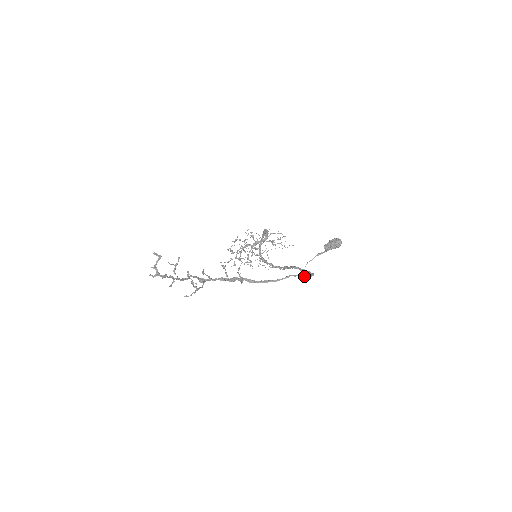
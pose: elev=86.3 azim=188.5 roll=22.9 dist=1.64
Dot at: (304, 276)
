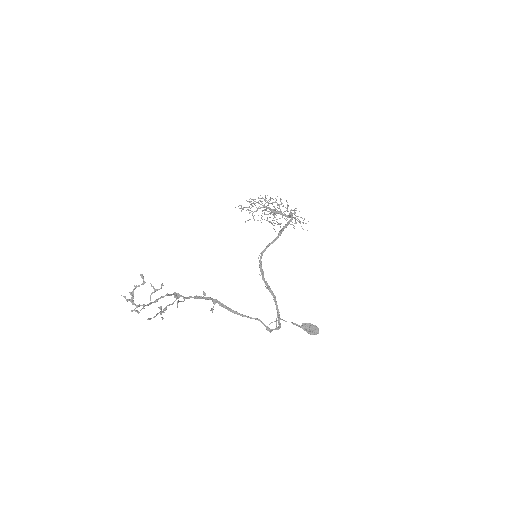
Dot at: (269, 330)
